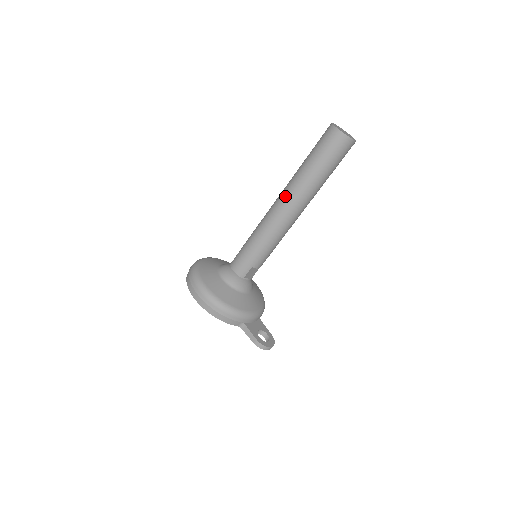
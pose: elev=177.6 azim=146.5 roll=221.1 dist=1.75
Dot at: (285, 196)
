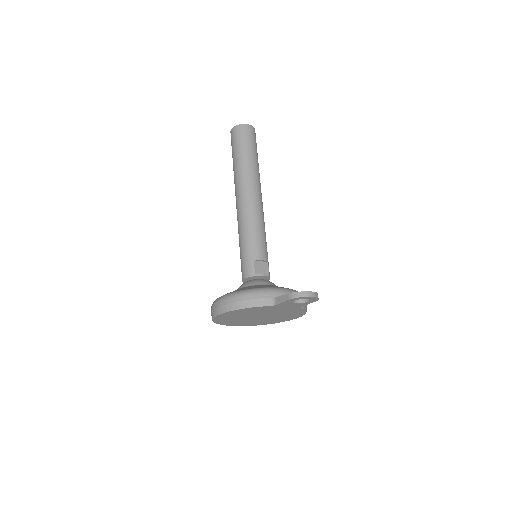
Dot at: (236, 192)
